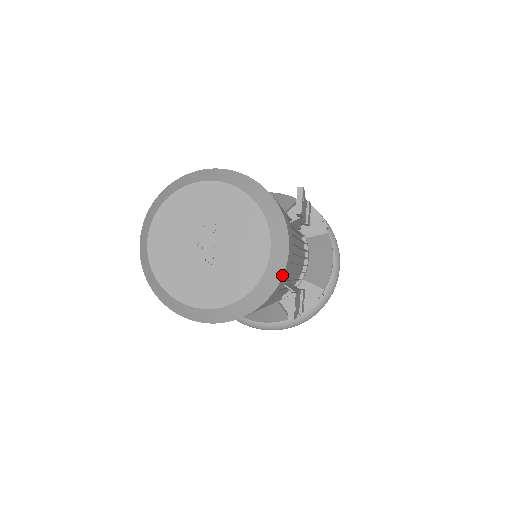
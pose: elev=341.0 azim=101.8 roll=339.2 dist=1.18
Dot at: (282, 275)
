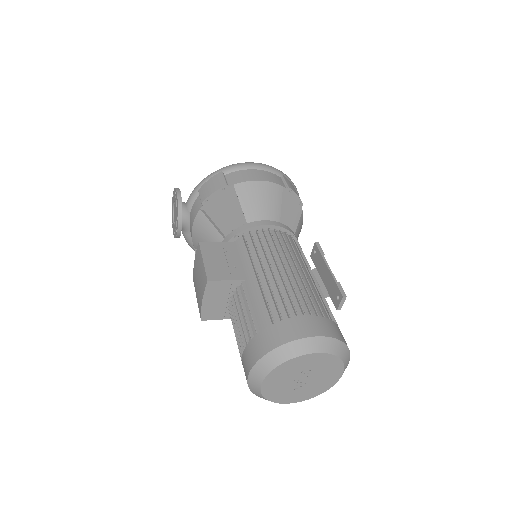
Dot at: occluded
